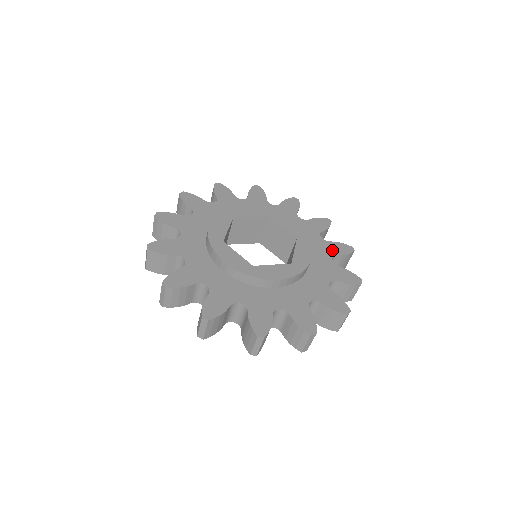
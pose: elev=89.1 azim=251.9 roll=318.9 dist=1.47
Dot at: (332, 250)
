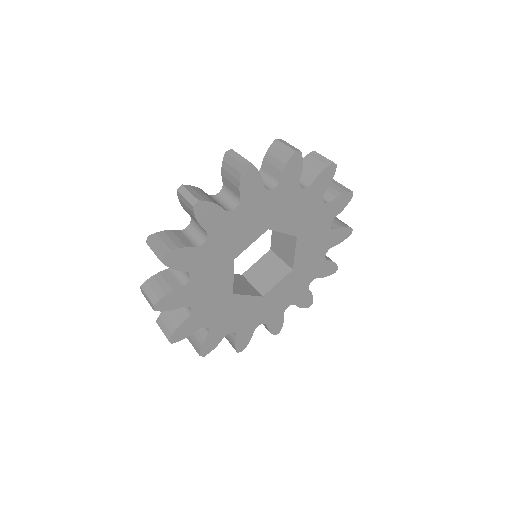
Dot at: occluded
